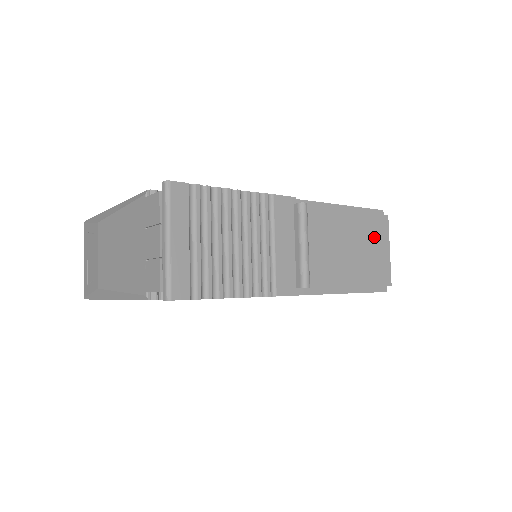
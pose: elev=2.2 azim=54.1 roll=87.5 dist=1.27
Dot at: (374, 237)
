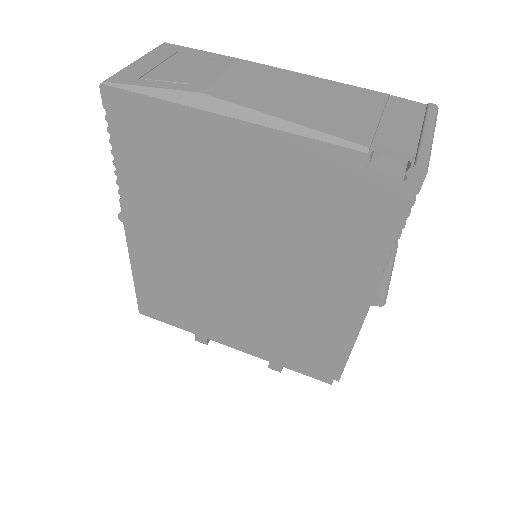
Dot at: occluded
